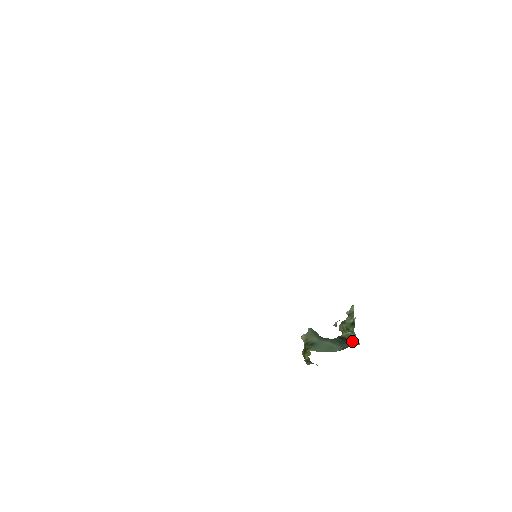
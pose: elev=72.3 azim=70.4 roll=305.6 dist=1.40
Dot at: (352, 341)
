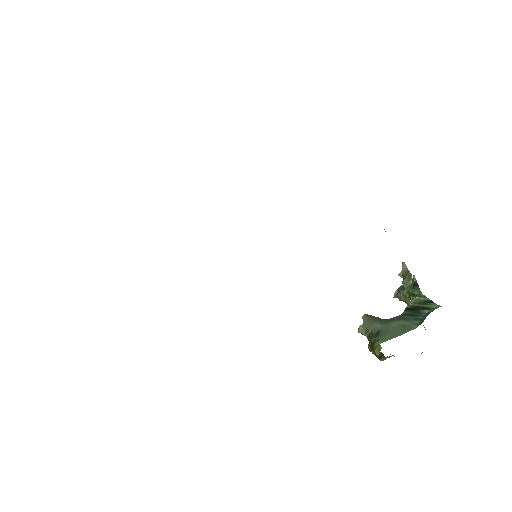
Dot at: (427, 307)
